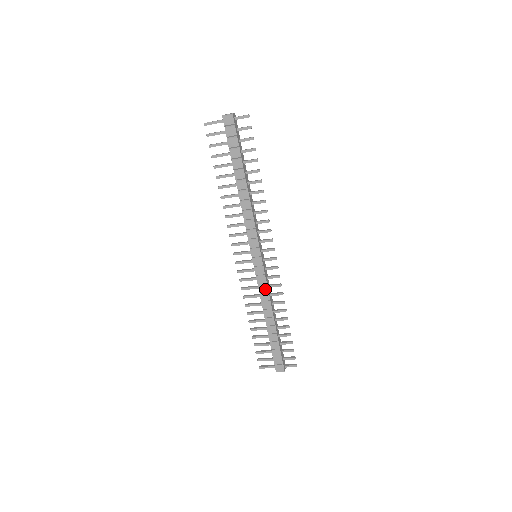
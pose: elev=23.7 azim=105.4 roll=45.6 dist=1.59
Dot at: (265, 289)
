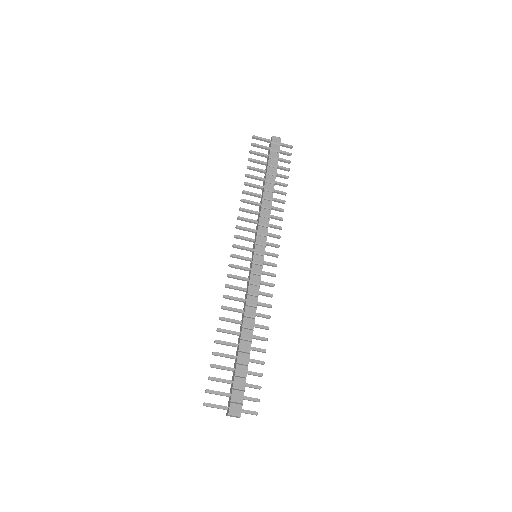
Dot at: (256, 291)
